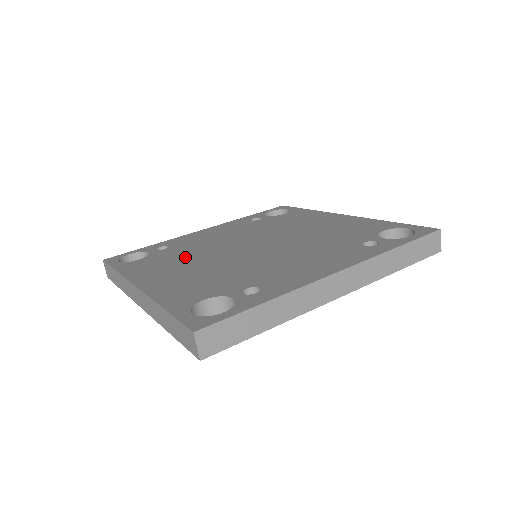
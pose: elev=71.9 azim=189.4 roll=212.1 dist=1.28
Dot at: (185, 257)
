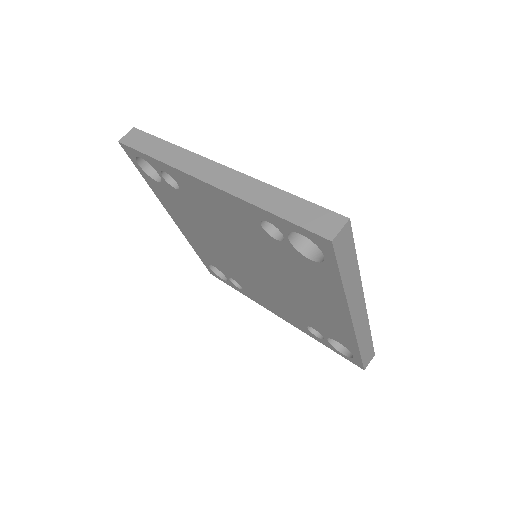
Dot at: occluded
